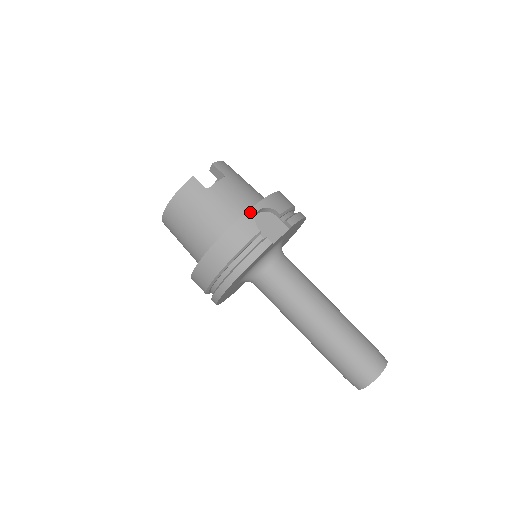
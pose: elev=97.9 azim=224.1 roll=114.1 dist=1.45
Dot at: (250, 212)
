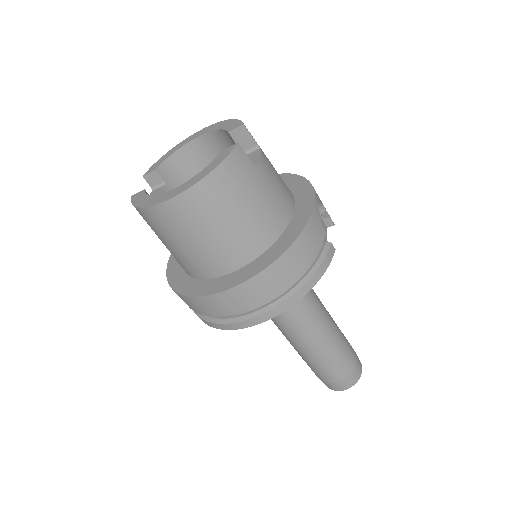
Dot at: (316, 208)
